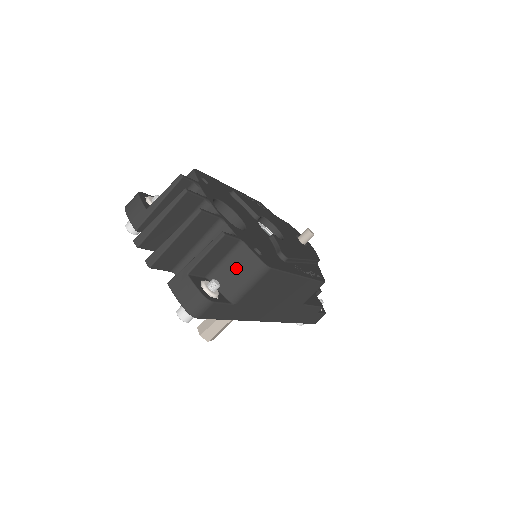
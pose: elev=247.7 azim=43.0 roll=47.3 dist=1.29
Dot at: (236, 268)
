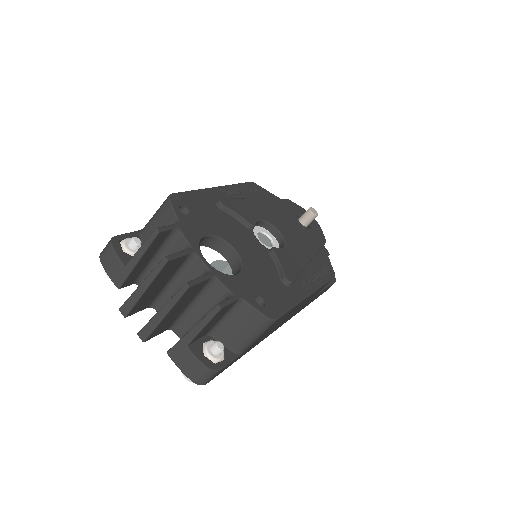
Dot at: (239, 324)
